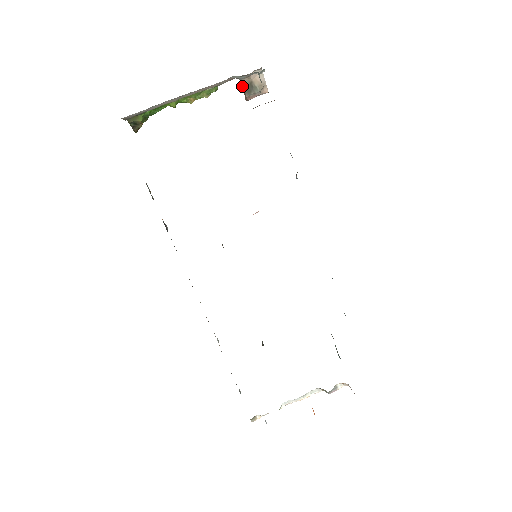
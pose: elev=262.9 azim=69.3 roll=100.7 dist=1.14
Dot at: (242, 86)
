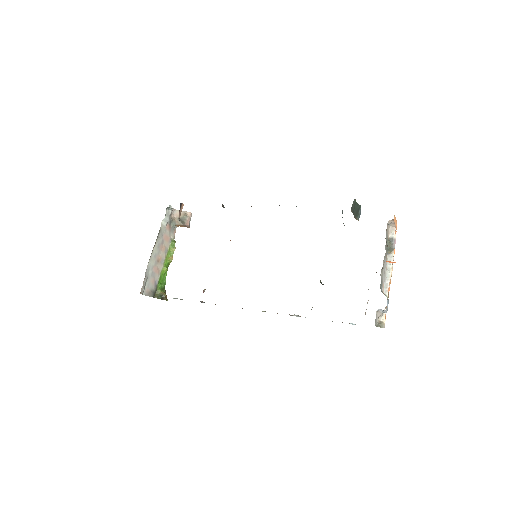
Dot at: (181, 226)
